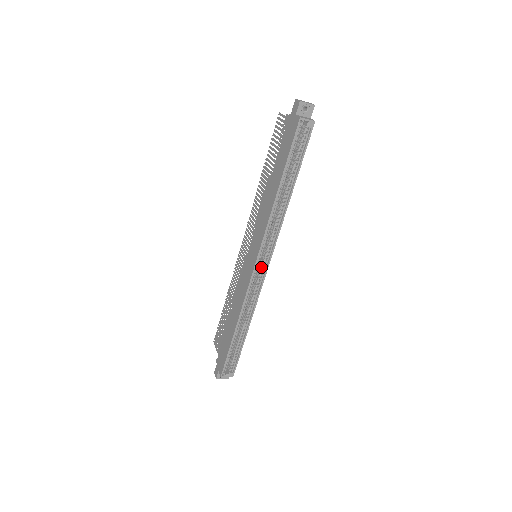
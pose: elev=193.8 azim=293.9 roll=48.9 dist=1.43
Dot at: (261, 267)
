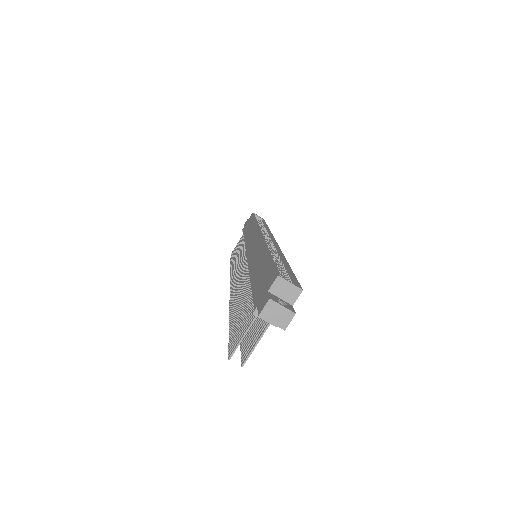
Dot at: (268, 241)
